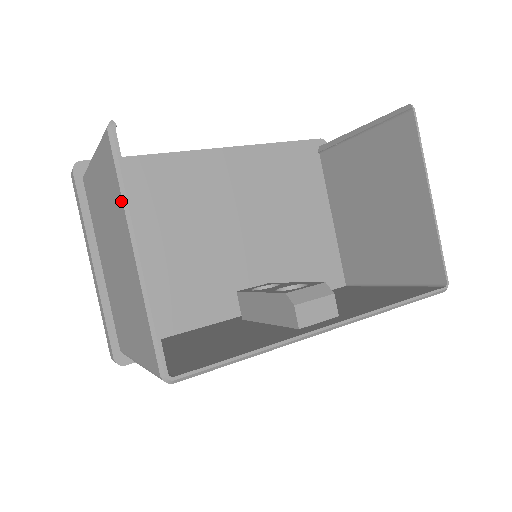
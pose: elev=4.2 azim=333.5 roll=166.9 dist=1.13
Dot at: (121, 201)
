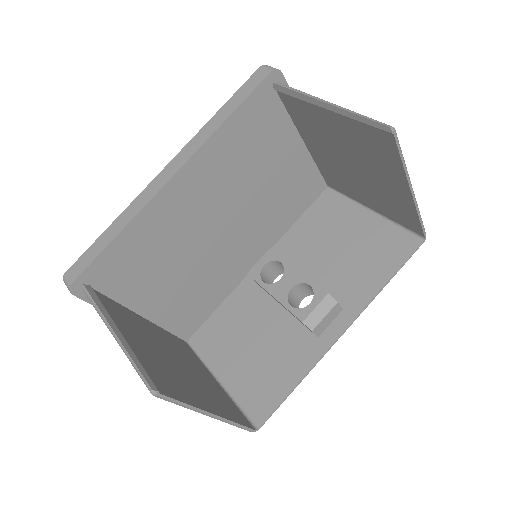
Dot at: occluded
